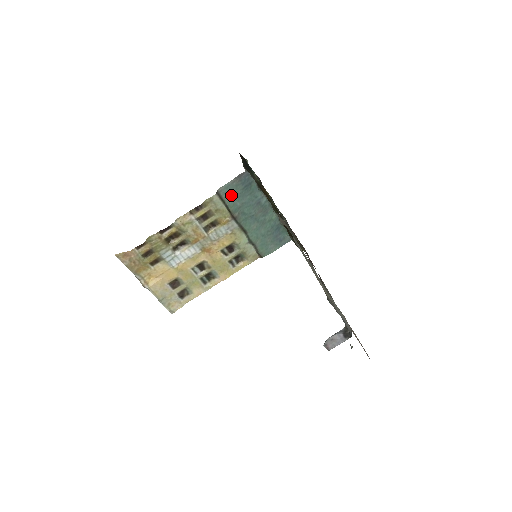
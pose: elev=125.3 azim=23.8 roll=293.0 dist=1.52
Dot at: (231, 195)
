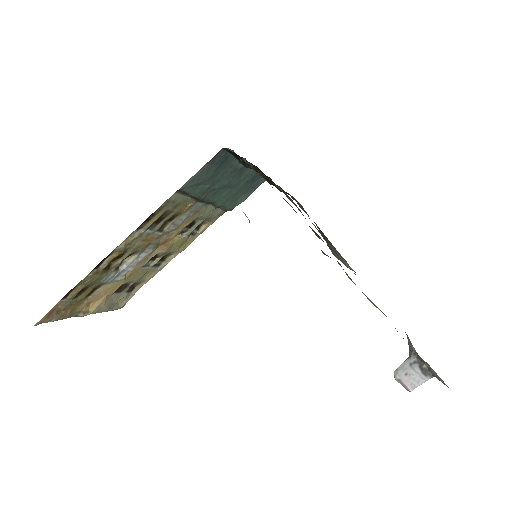
Dot at: (198, 183)
